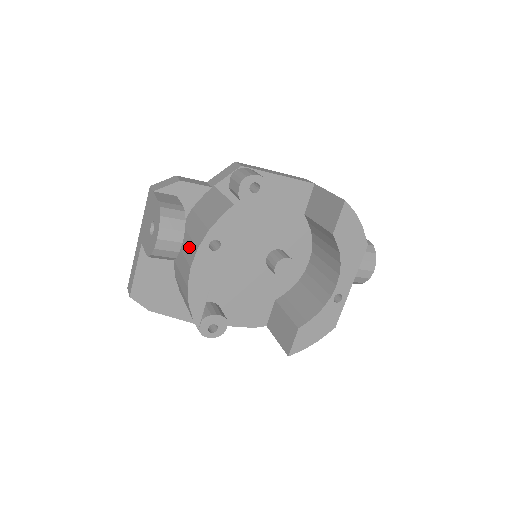
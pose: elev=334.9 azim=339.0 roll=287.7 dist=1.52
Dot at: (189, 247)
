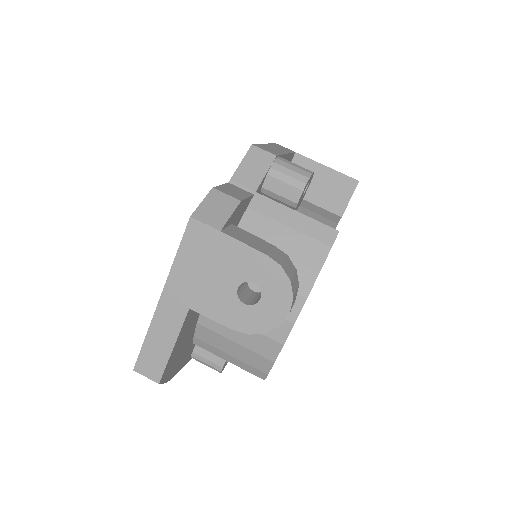
Dot at: occluded
